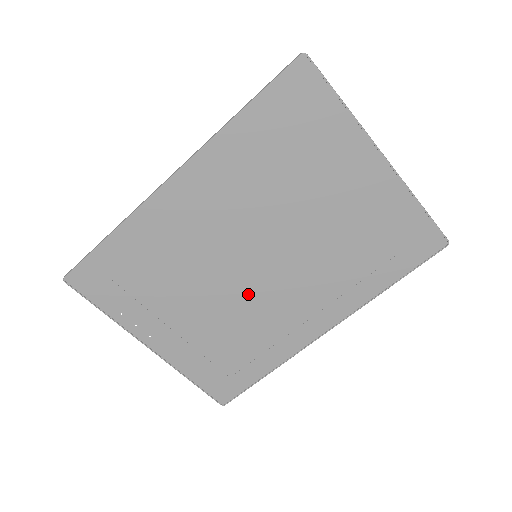
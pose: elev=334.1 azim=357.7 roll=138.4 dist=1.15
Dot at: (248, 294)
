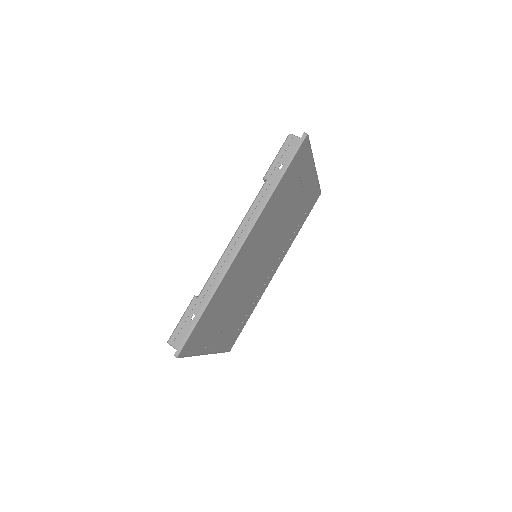
Dot at: (255, 281)
